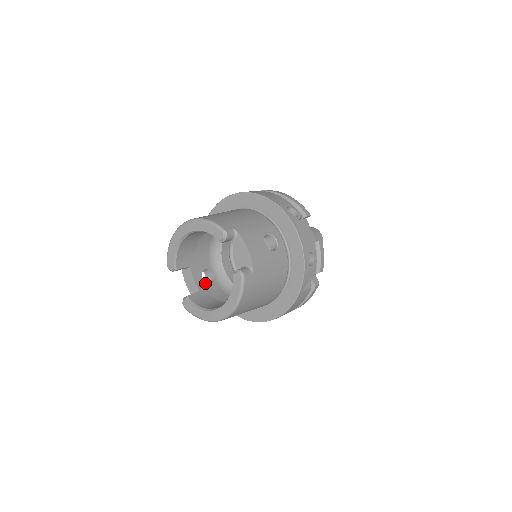
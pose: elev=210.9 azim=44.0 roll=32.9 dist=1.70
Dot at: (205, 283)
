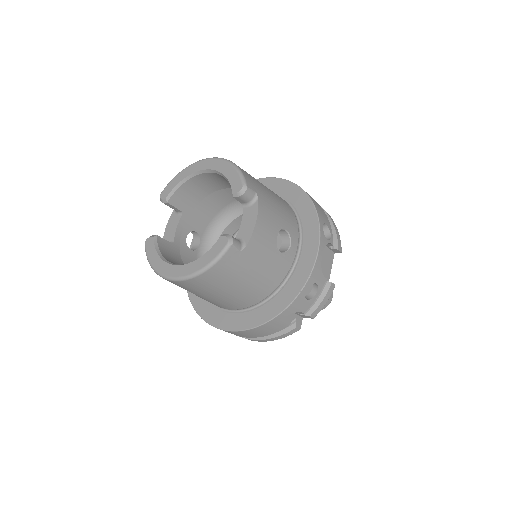
Dot at: (185, 244)
